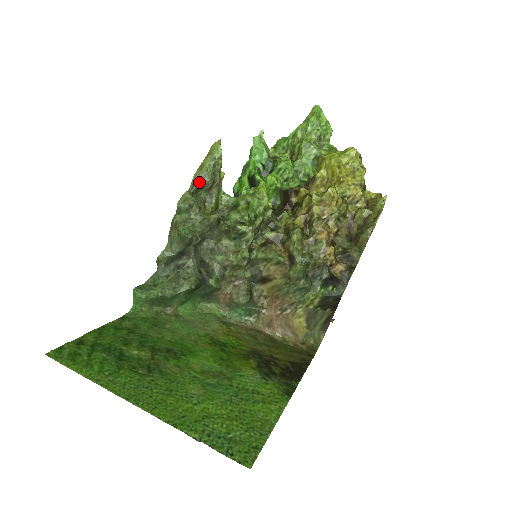
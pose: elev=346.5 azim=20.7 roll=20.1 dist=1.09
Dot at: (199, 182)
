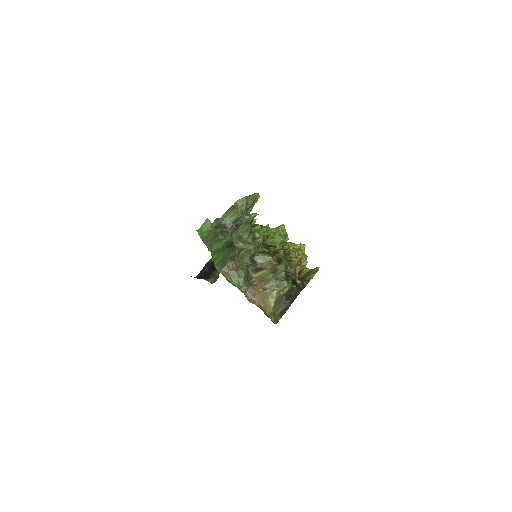
Dot at: (247, 200)
